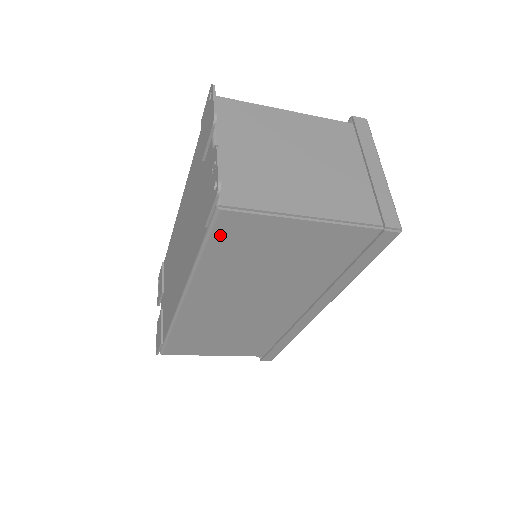
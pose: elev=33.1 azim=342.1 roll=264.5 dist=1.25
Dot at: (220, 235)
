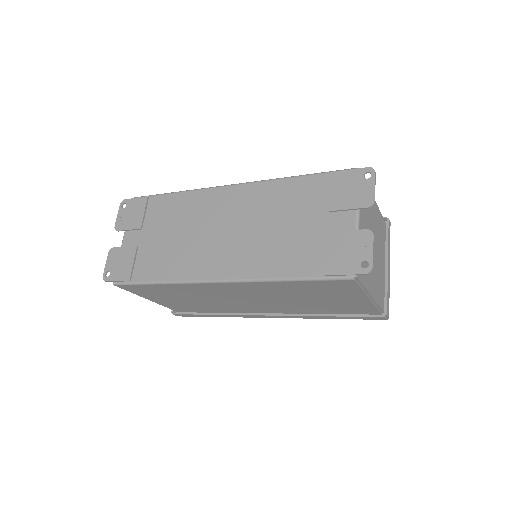
Dot at: (325, 283)
